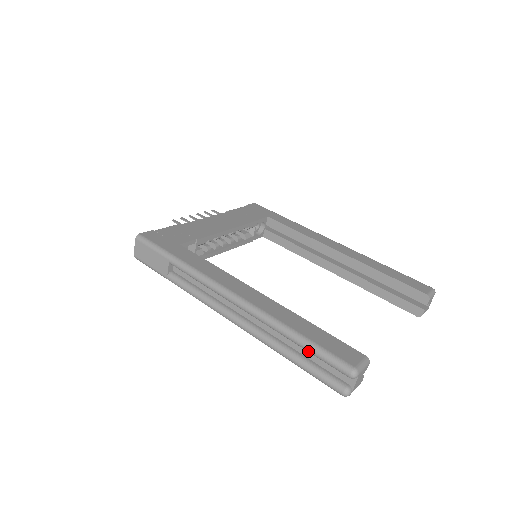
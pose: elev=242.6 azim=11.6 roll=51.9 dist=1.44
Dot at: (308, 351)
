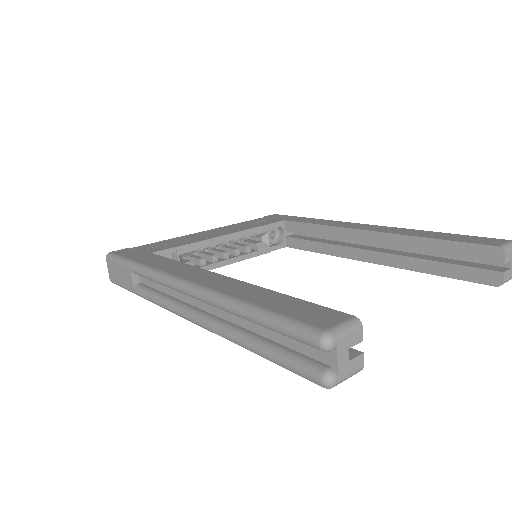
Dot at: (265, 327)
